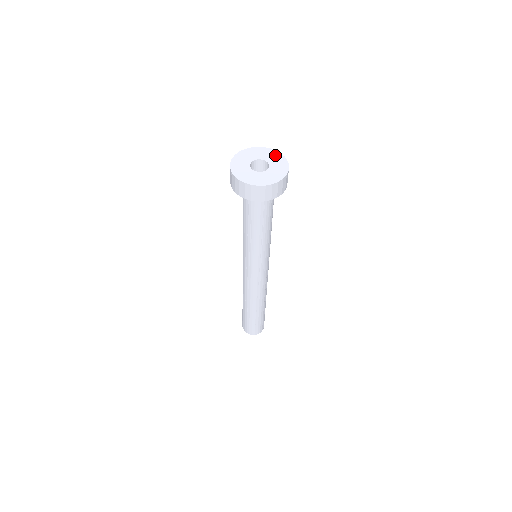
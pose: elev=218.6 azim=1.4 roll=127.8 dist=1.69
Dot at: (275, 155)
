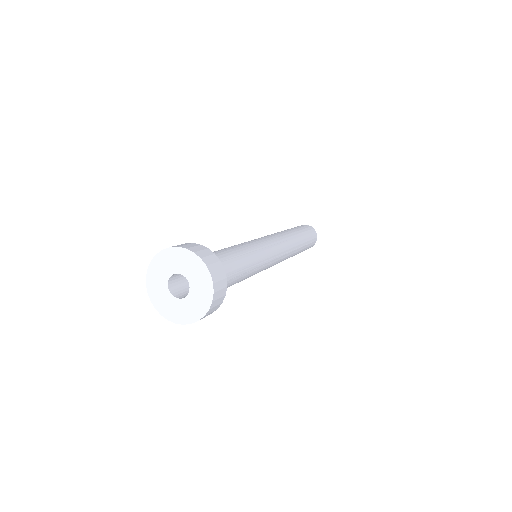
Dot at: (193, 263)
